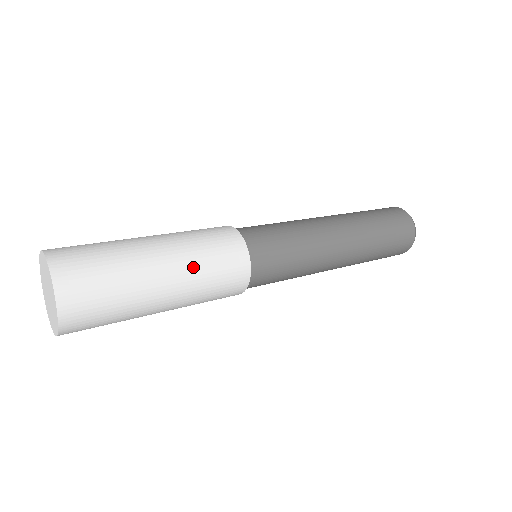
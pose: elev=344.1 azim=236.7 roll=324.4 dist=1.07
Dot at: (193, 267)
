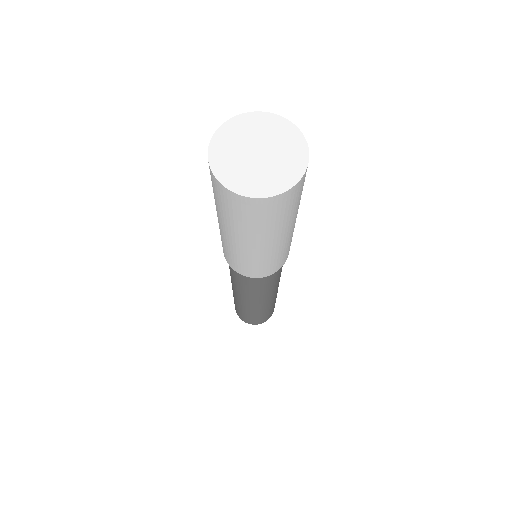
Dot at: occluded
